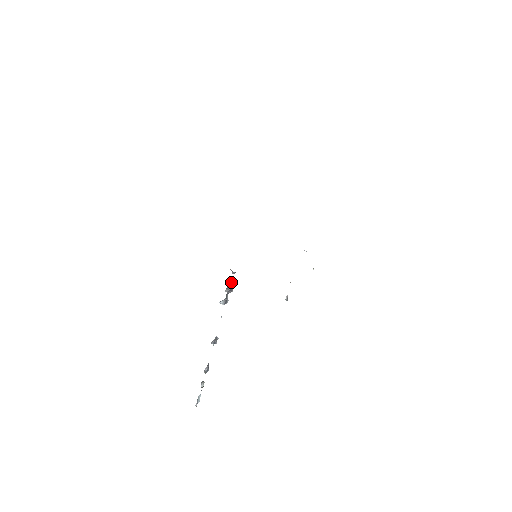
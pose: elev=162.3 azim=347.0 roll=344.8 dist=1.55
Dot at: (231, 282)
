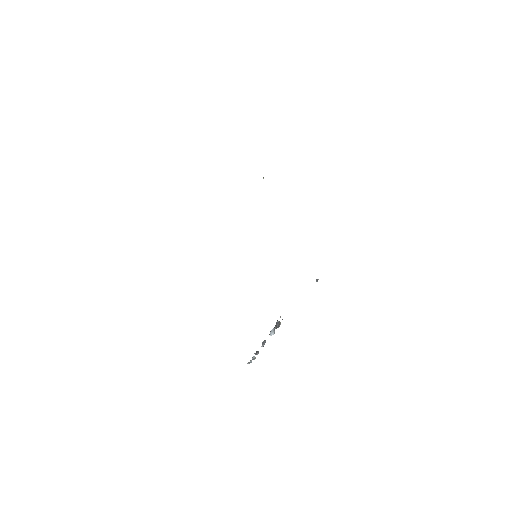
Dot at: (279, 321)
